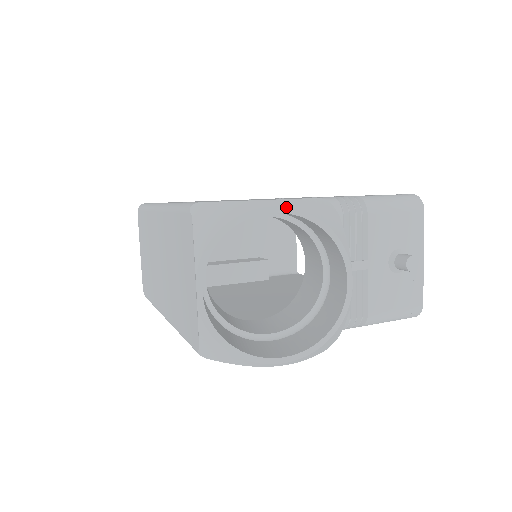
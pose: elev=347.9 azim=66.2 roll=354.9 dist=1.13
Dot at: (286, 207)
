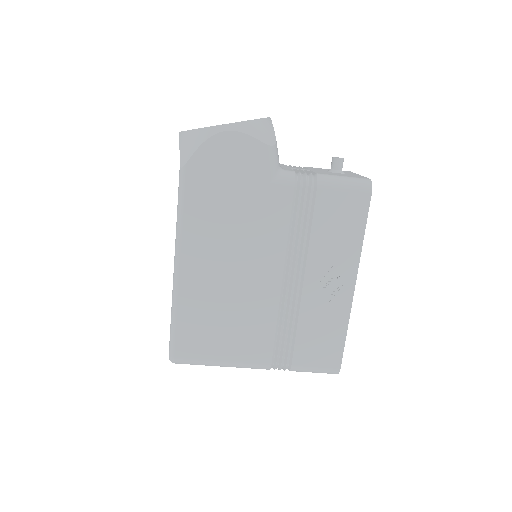
Dot at: occluded
